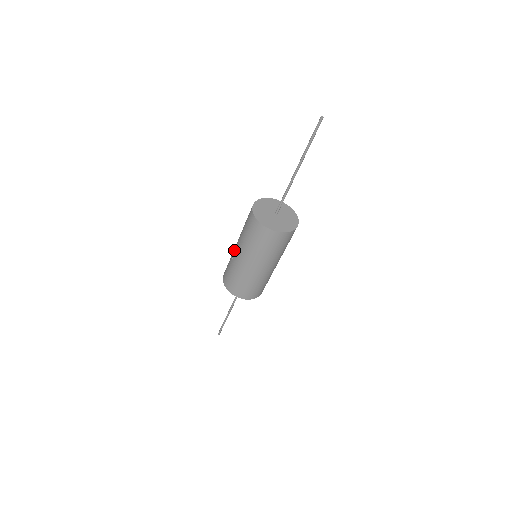
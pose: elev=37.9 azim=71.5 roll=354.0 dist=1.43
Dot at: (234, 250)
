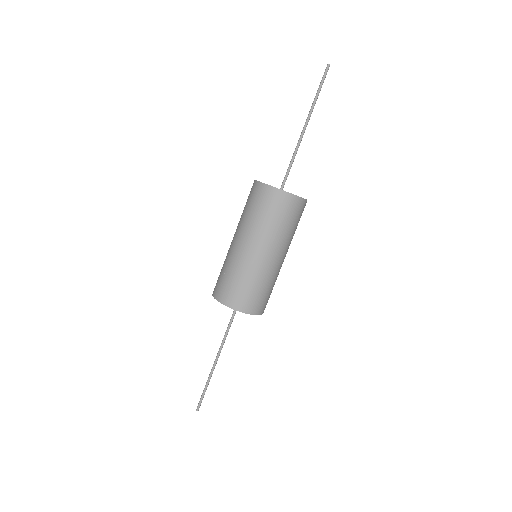
Dot at: (235, 249)
